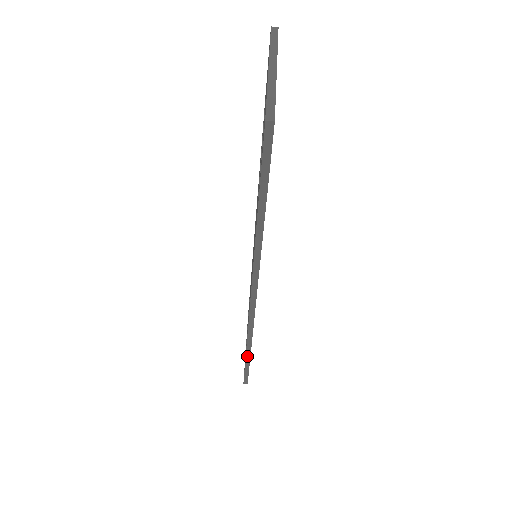
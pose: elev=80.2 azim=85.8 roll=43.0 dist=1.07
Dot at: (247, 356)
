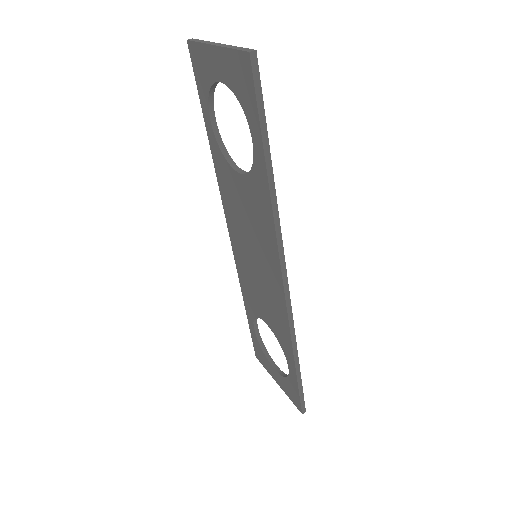
Dot at: (296, 366)
